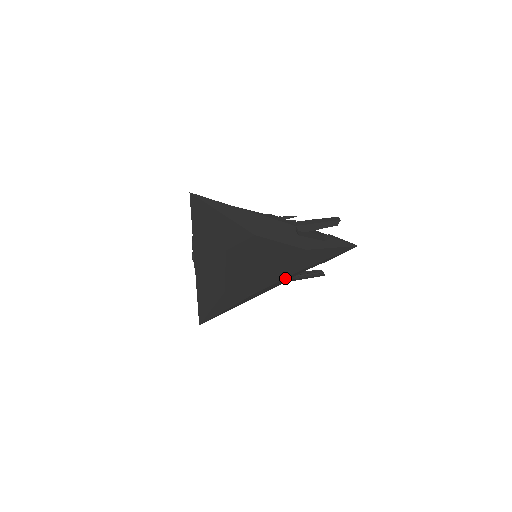
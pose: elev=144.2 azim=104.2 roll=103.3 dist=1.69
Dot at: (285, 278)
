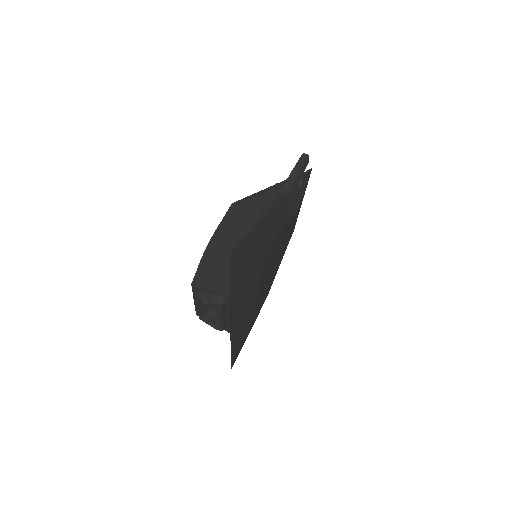
Dot at: (284, 252)
